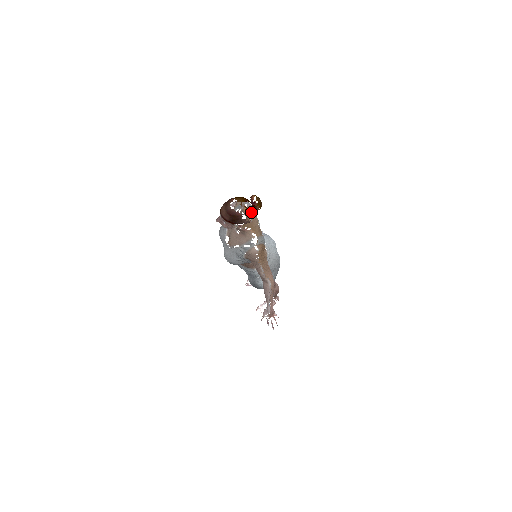
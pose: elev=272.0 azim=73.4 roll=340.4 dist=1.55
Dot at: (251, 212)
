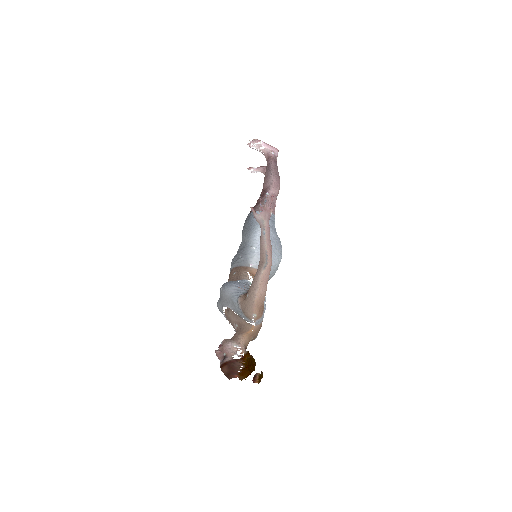
Dot at: occluded
